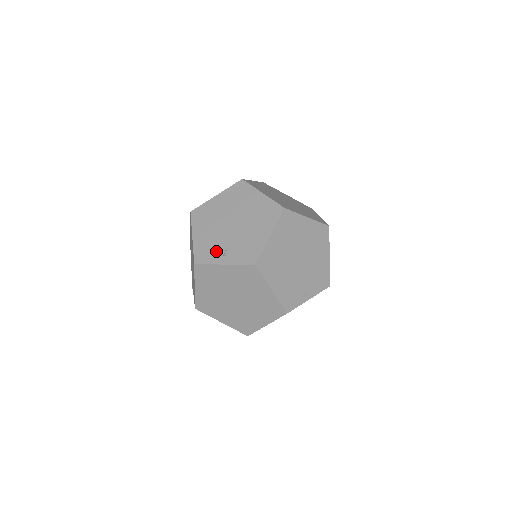
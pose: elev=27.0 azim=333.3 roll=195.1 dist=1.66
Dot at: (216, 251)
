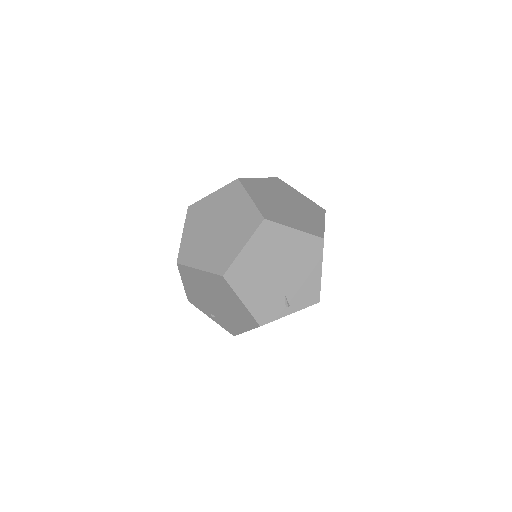
Dot at: (276, 306)
